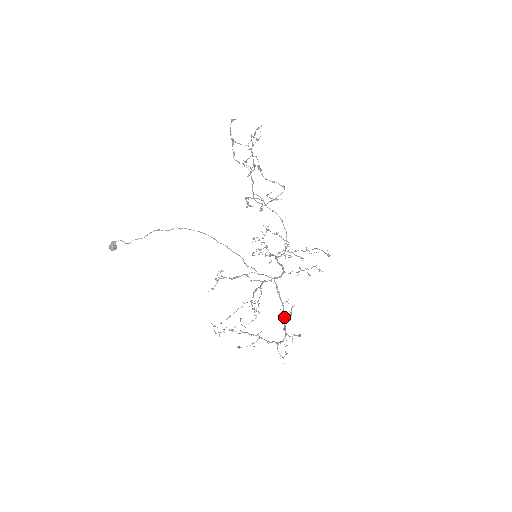
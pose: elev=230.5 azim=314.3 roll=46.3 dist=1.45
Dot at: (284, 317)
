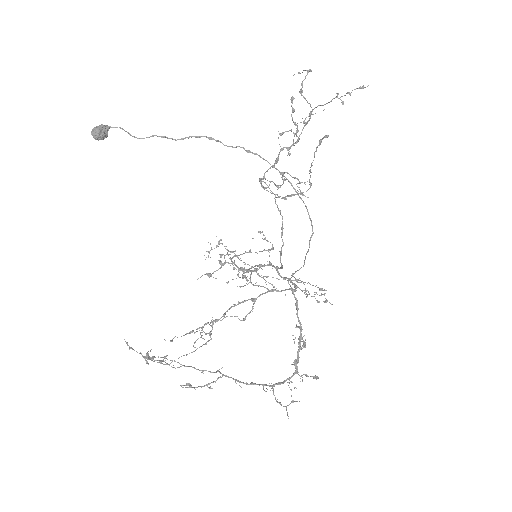
Dot at: (300, 345)
